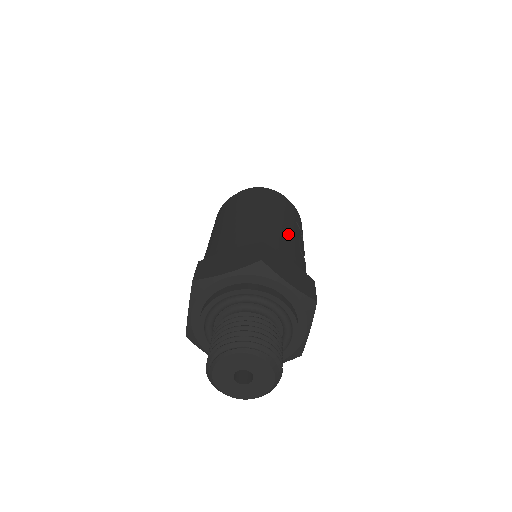
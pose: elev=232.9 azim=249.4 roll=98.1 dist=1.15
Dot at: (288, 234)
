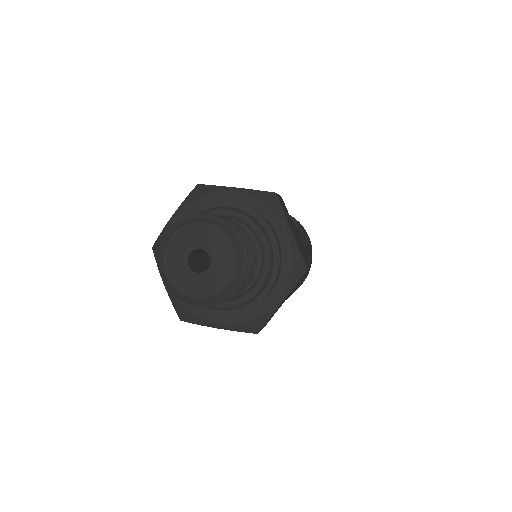
Dot at: occluded
